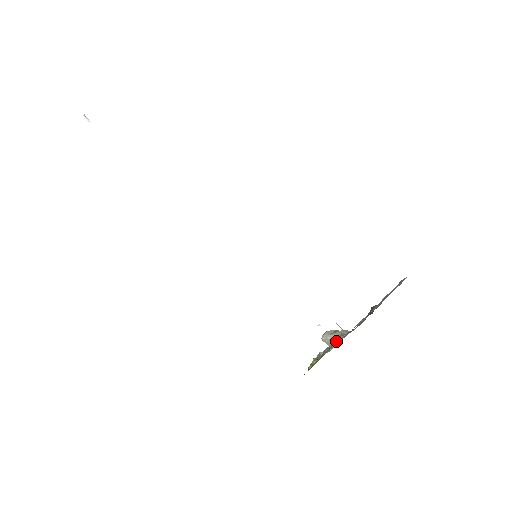
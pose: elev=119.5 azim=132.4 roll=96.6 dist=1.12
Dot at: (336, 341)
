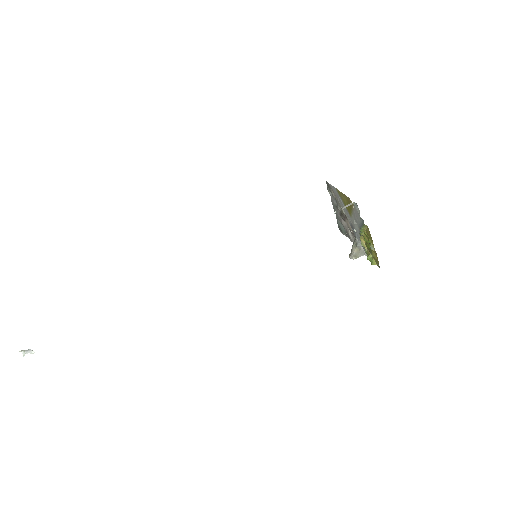
Dot at: (359, 247)
